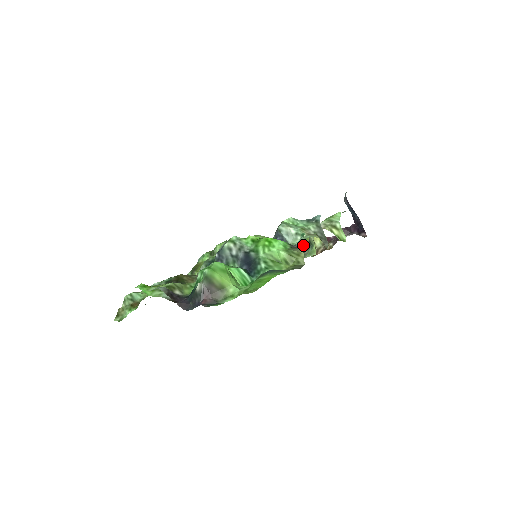
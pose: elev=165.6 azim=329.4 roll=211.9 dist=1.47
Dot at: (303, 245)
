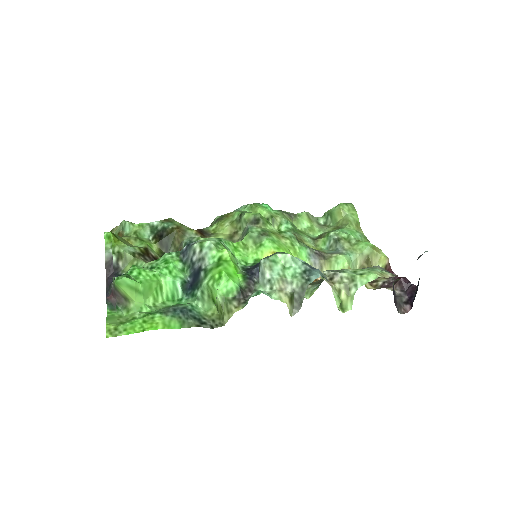
Dot at: (245, 304)
